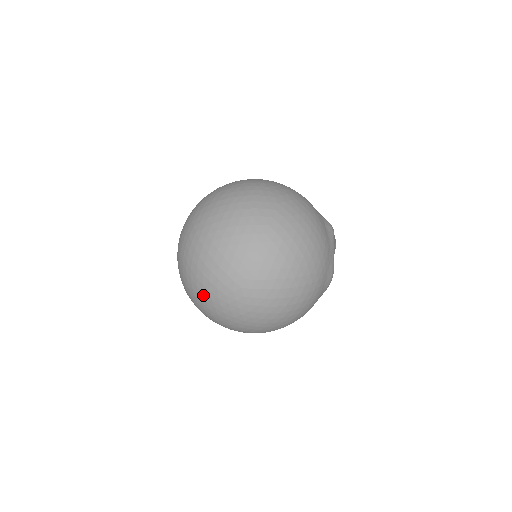
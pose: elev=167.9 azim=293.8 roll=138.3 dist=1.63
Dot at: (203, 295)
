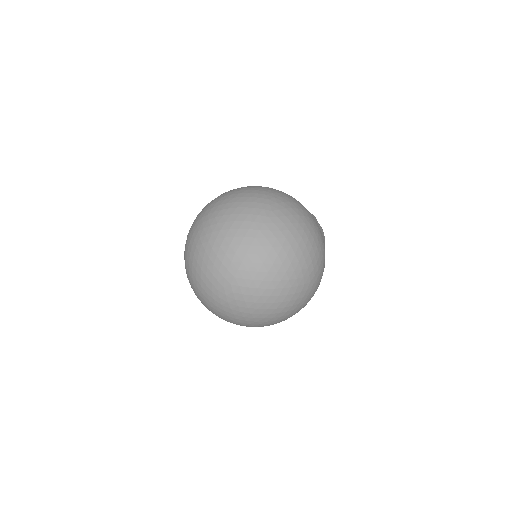
Dot at: (221, 318)
